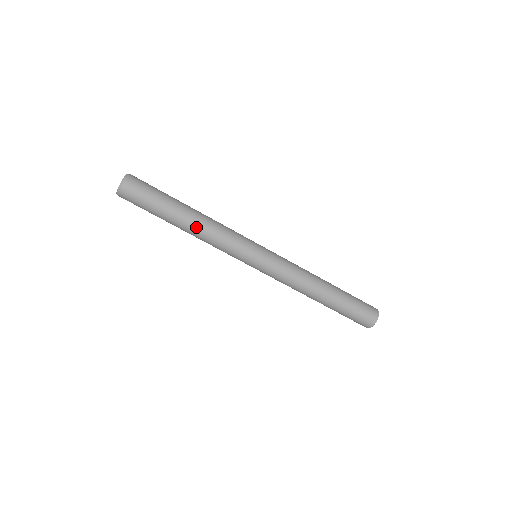
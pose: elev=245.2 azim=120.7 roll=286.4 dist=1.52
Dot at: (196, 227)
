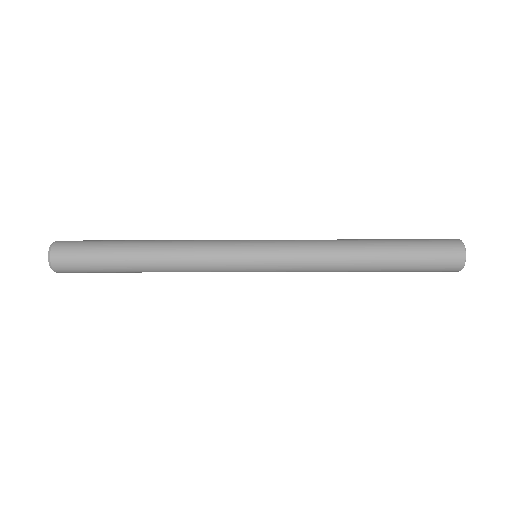
Dot at: occluded
